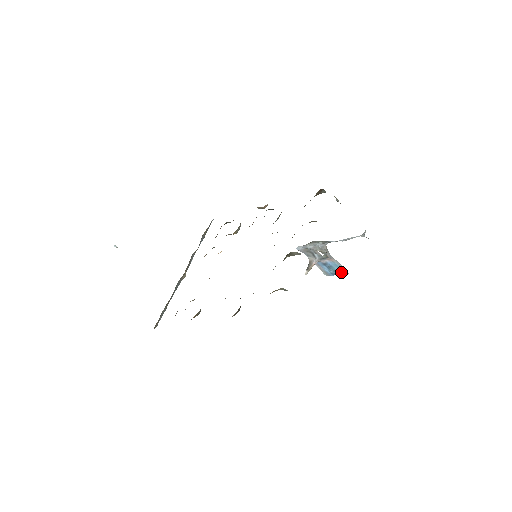
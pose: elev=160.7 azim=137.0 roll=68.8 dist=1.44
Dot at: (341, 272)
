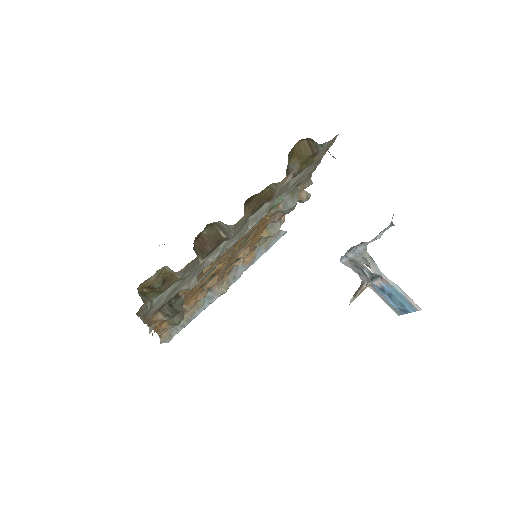
Dot at: (410, 307)
